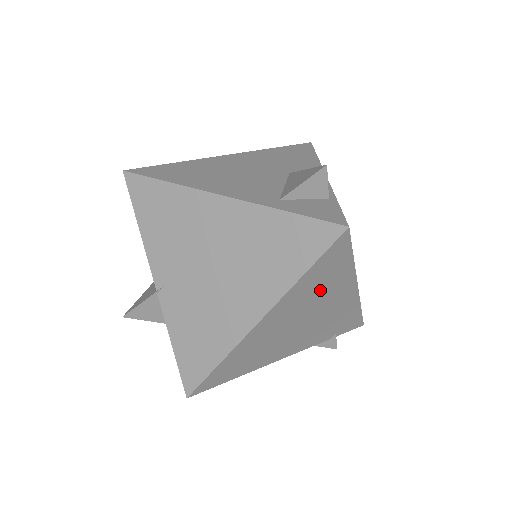
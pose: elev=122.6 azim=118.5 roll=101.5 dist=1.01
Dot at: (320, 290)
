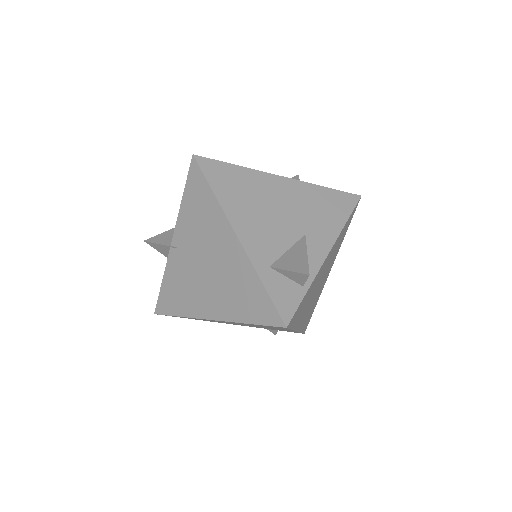
Dot at: (263, 326)
